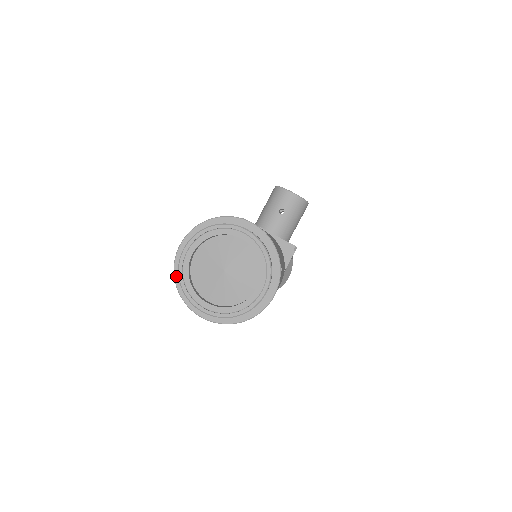
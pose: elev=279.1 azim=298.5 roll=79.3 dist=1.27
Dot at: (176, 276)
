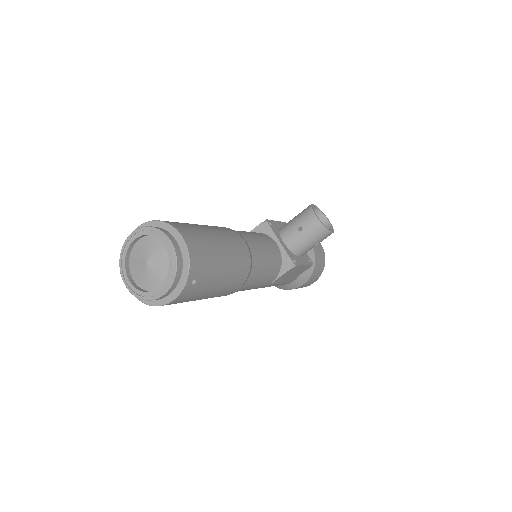
Dot at: occluded
